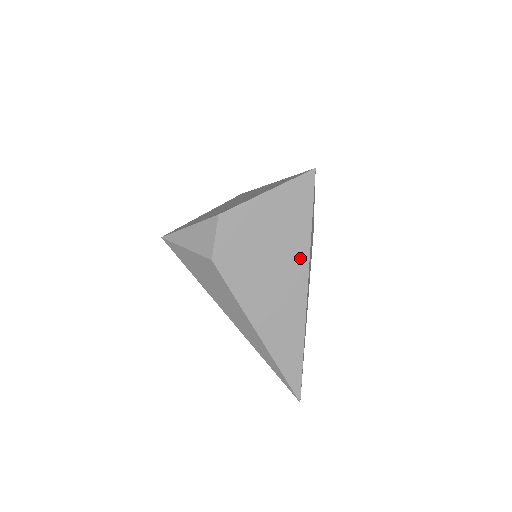
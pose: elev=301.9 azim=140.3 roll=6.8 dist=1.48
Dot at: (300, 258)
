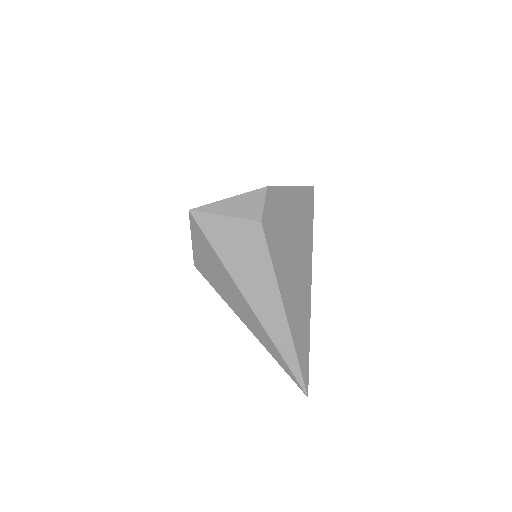
Dot at: (308, 250)
